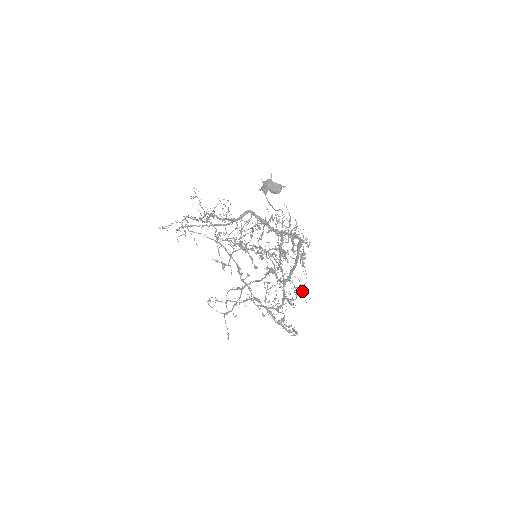
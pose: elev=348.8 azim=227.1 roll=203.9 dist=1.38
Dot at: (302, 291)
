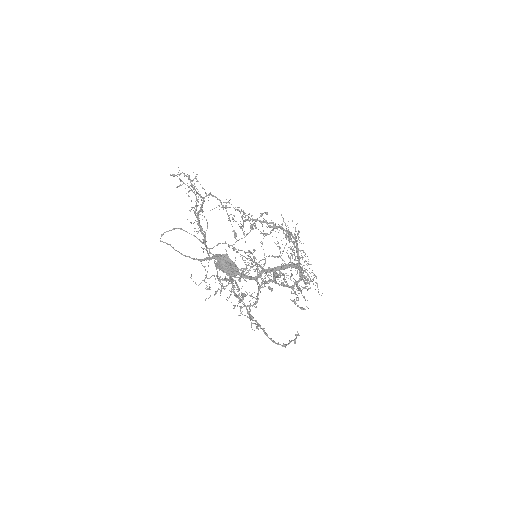
Dot at: (316, 282)
